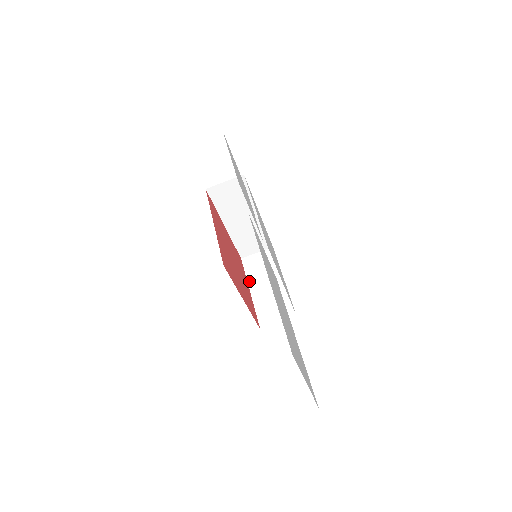
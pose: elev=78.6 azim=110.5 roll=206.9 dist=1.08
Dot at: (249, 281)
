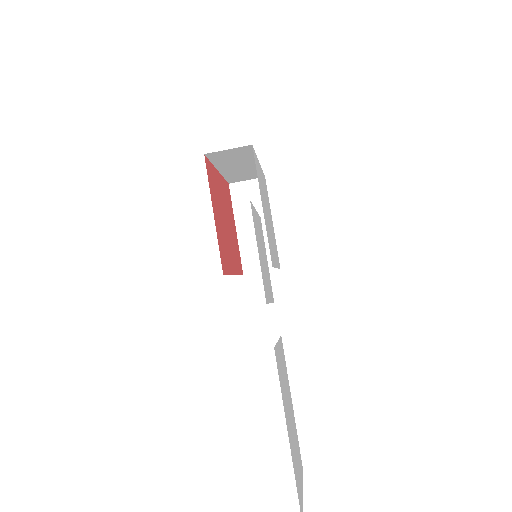
Dot at: (236, 216)
